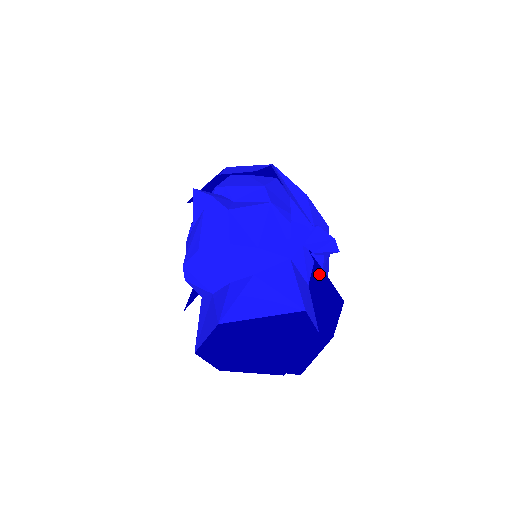
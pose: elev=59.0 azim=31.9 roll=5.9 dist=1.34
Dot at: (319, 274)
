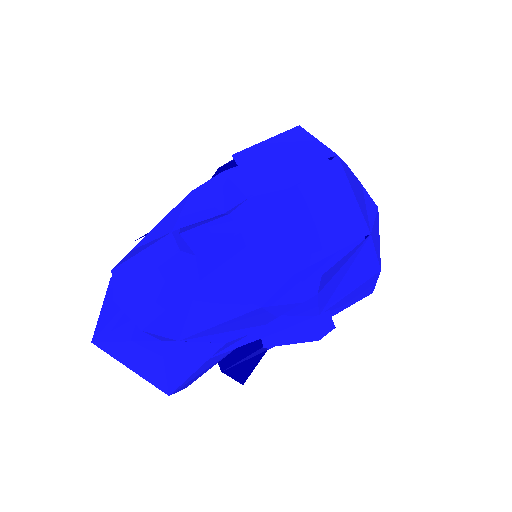
Dot at: occluded
